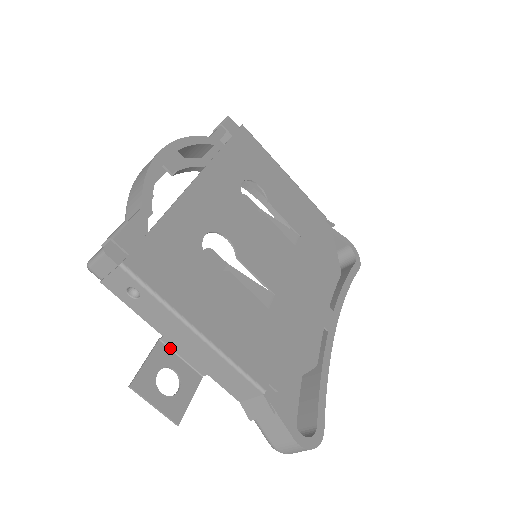
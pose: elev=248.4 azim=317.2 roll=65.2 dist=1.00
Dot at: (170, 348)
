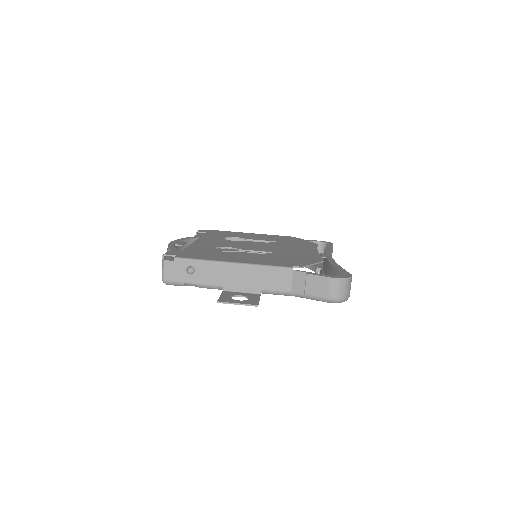
Dot at: (231, 291)
